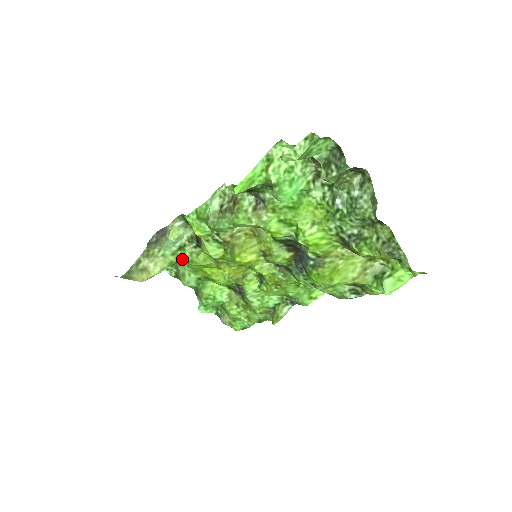
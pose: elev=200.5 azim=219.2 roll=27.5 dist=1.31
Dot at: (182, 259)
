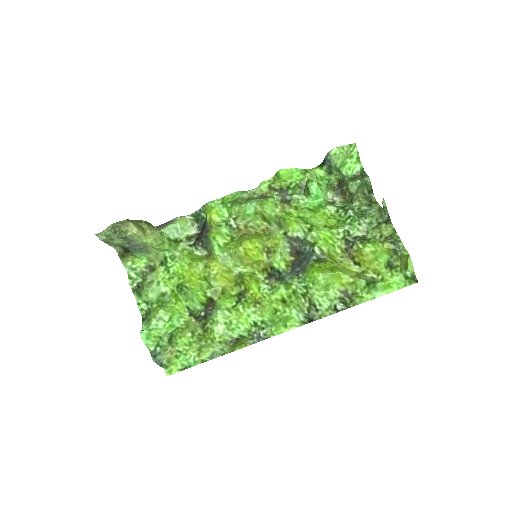
Dot at: (172, 251)
